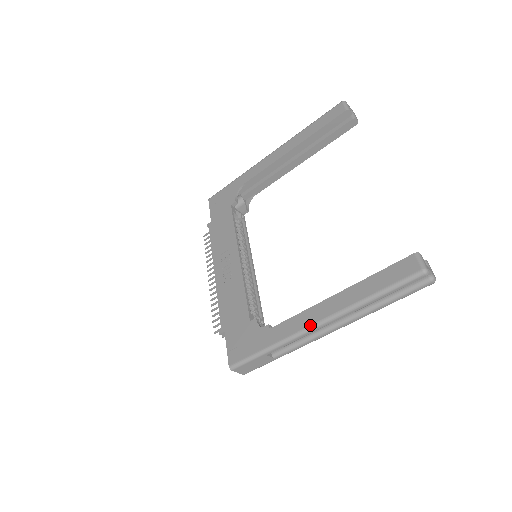
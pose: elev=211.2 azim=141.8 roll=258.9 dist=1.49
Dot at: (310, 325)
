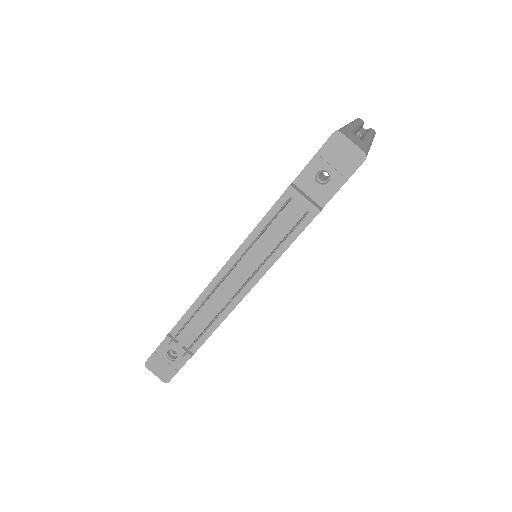
Dot at: occluded
